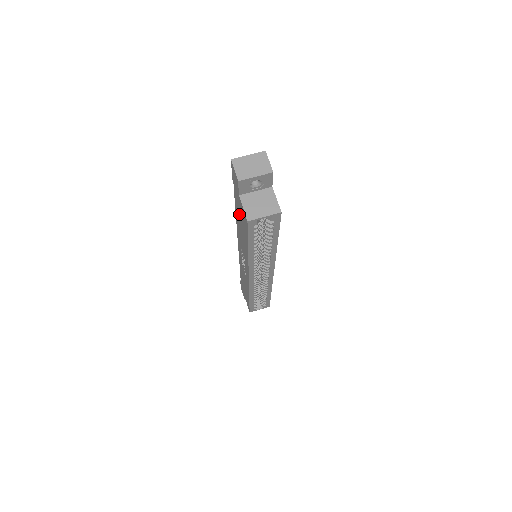
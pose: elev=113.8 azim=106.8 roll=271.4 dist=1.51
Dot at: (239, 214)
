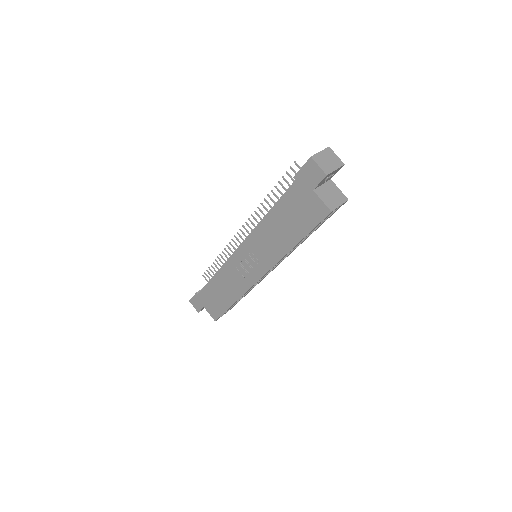
Dot at: (290, 211)
